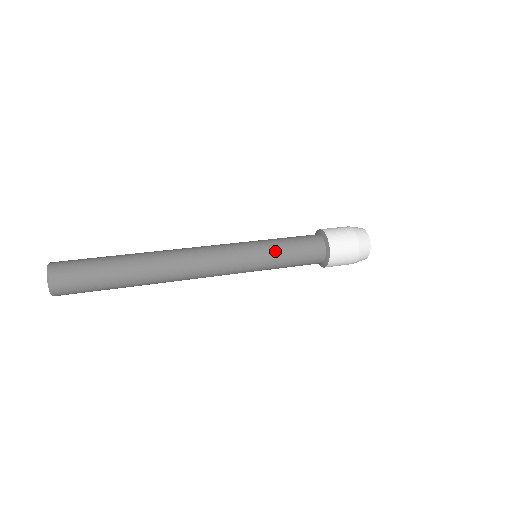
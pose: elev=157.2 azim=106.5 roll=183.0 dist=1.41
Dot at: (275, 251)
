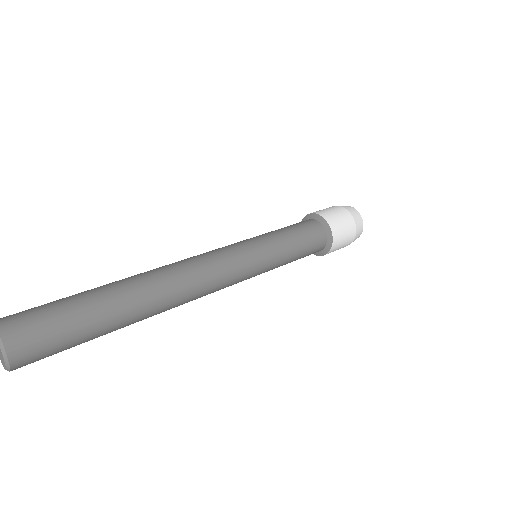
Dot at: (271, 234)
